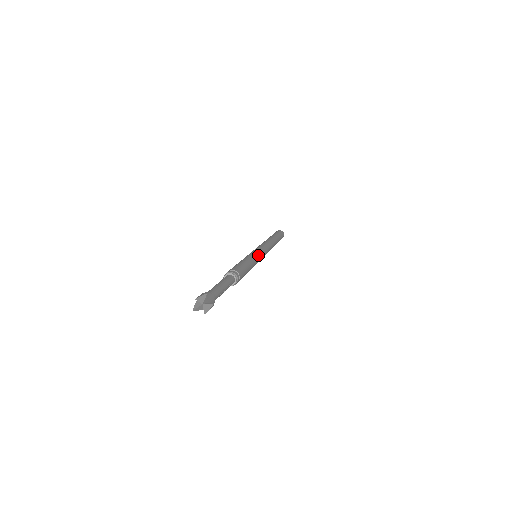
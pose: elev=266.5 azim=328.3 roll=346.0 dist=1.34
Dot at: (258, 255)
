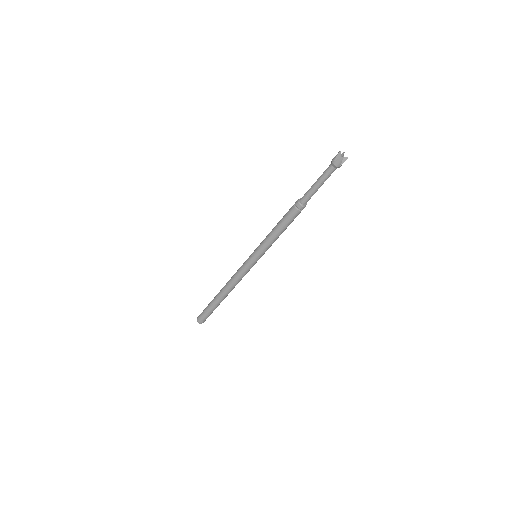
Dot at: occluded
